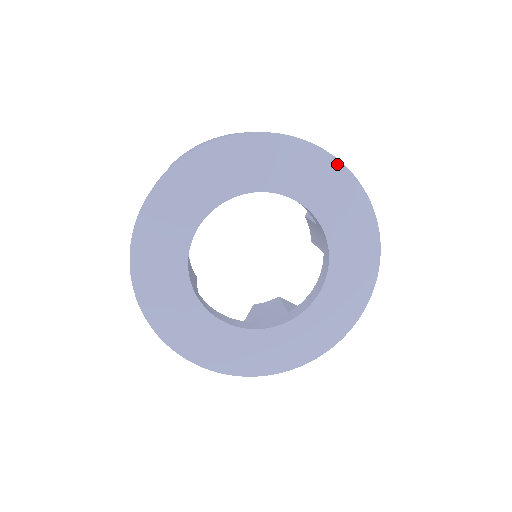
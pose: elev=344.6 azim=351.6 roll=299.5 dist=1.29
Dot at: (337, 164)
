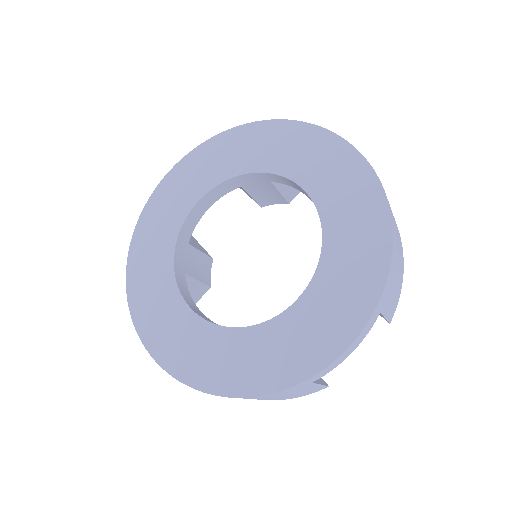
Dot at: (354, 153)
